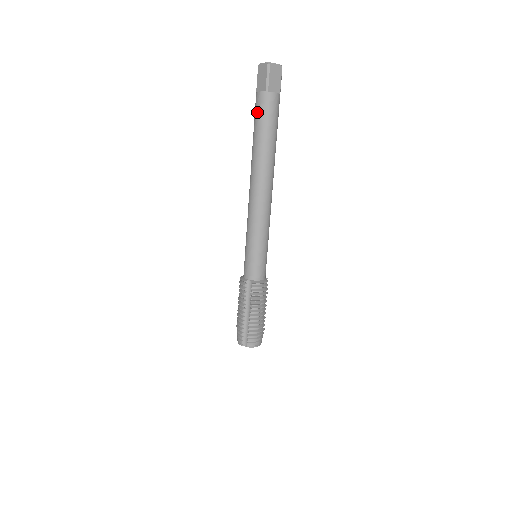
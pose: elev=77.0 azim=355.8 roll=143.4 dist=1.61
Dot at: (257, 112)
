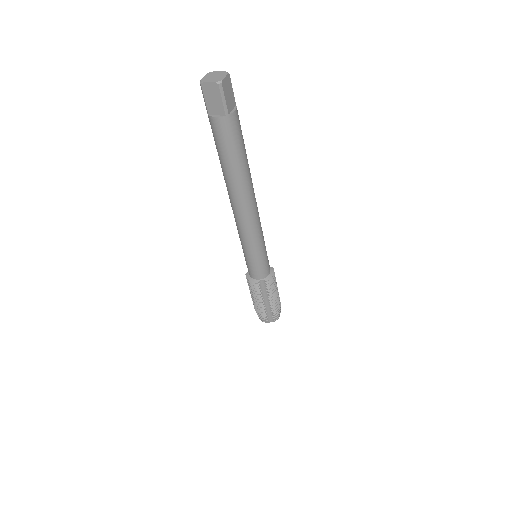
Dot at: (221, 139)
